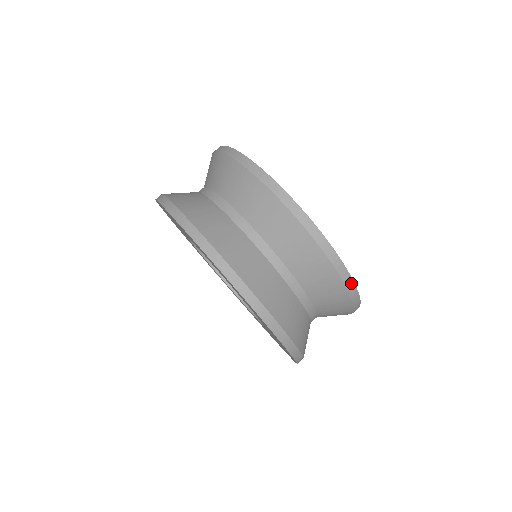
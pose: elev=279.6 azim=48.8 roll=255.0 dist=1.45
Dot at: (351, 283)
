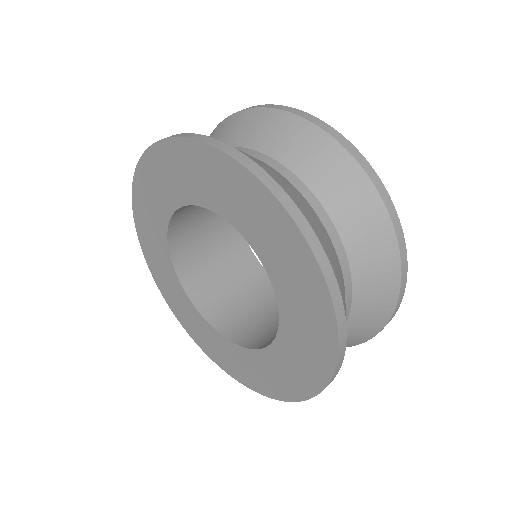
Dot at: (399, 227)
